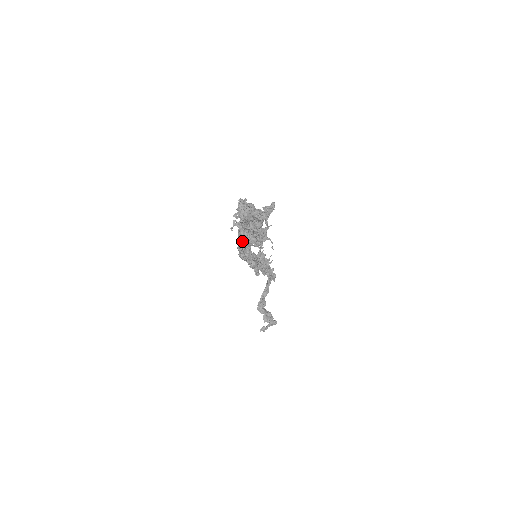
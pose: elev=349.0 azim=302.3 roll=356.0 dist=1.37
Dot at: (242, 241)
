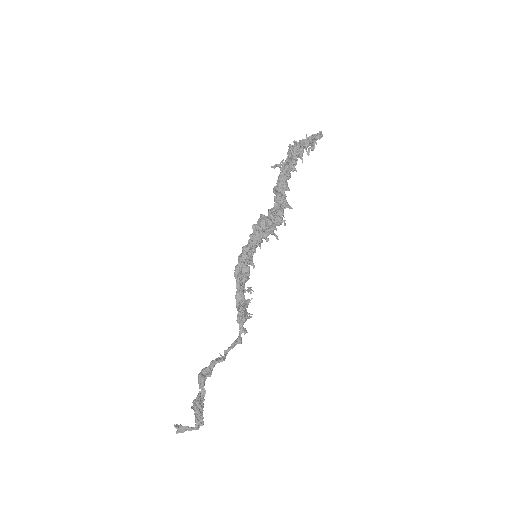
Dot at: (255, 232)
